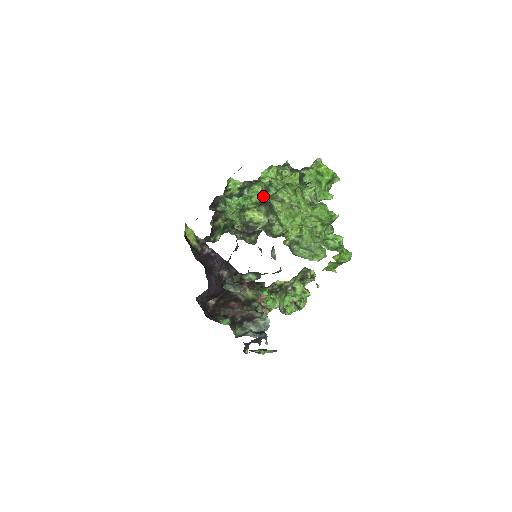
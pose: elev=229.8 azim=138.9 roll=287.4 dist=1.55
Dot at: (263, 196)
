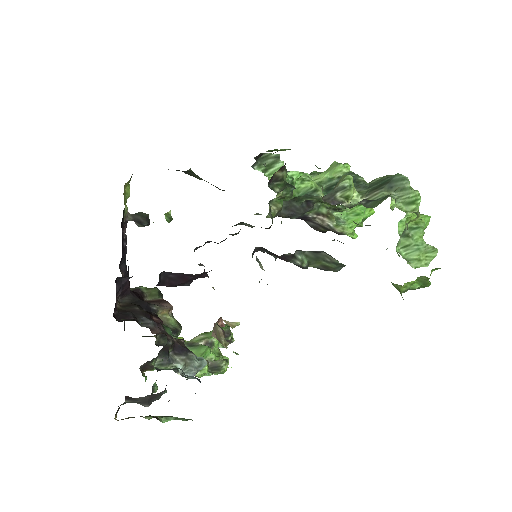
Dot at: (319, 186)
